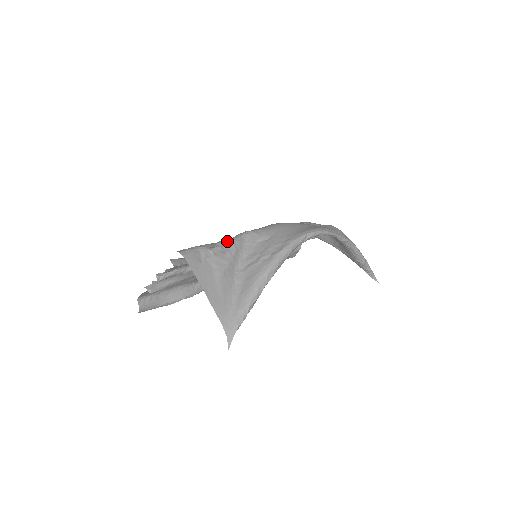
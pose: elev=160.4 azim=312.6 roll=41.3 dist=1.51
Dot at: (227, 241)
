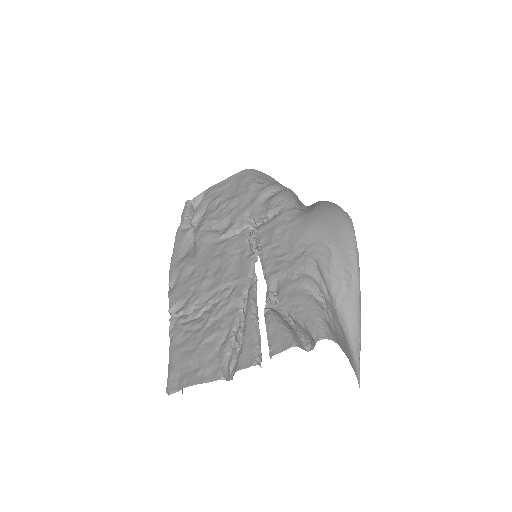
Dot at: (319, 285)
